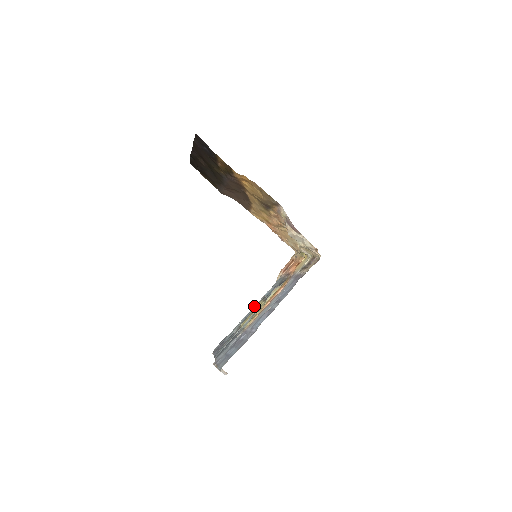
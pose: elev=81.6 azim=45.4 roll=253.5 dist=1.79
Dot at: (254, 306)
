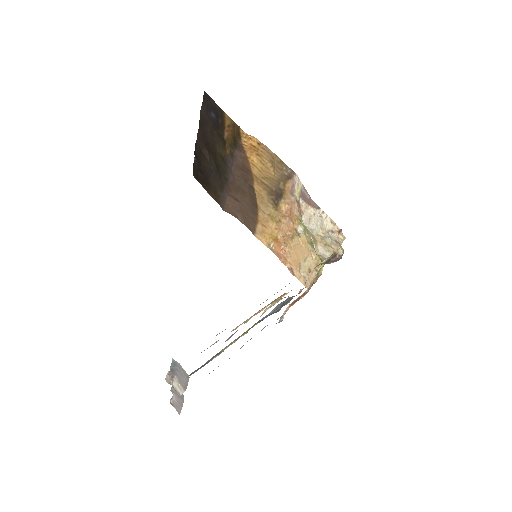
Dot at: occluded
